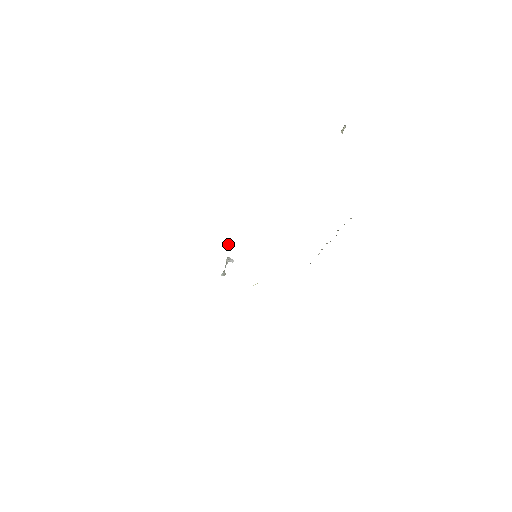
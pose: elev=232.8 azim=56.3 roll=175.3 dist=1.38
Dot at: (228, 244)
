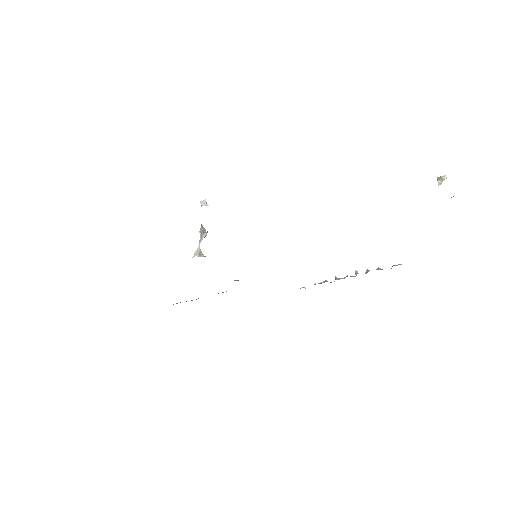
Dot at: (201, 202)
